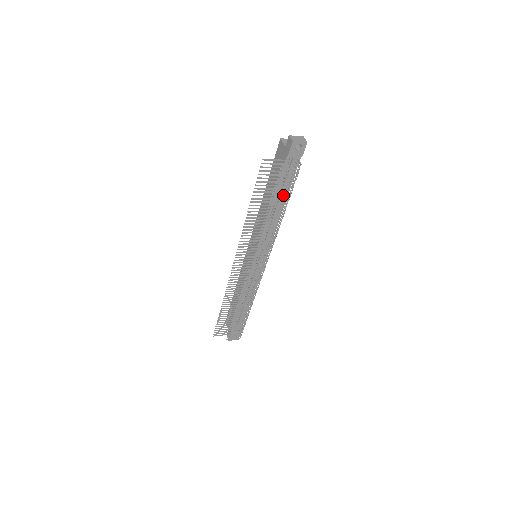
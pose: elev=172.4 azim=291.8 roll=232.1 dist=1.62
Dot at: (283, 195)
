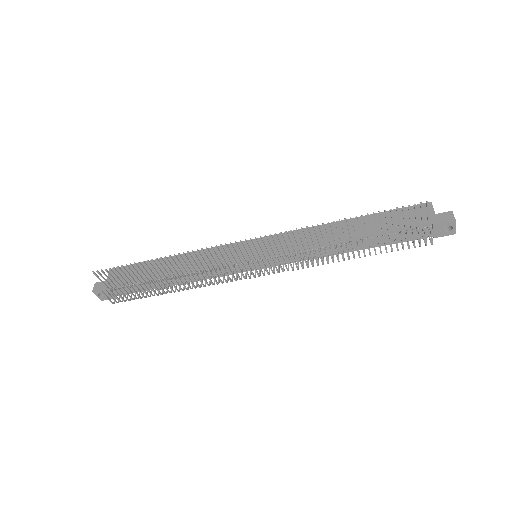
Dot at: (370, 243)
